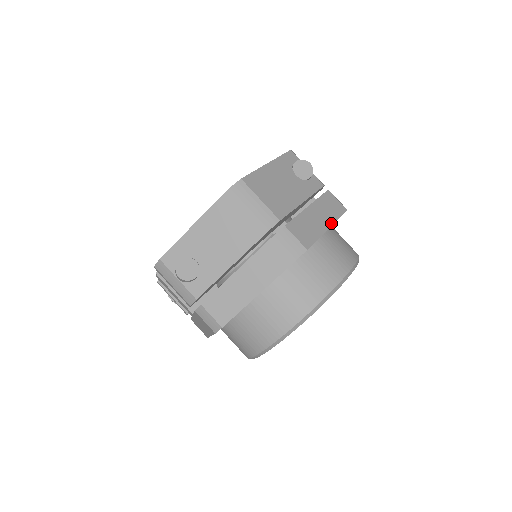
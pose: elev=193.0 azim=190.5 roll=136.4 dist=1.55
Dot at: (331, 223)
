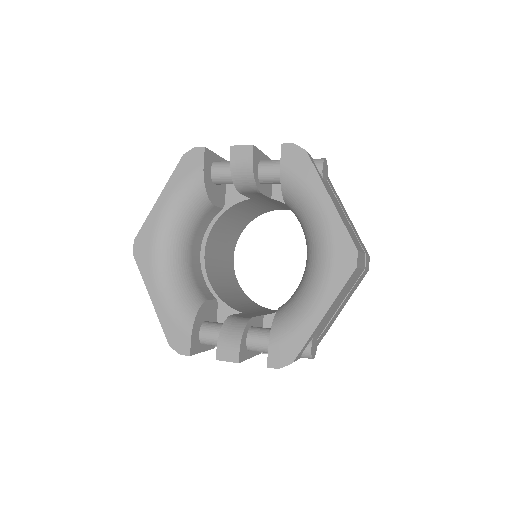
Dot at: (343, 206)
